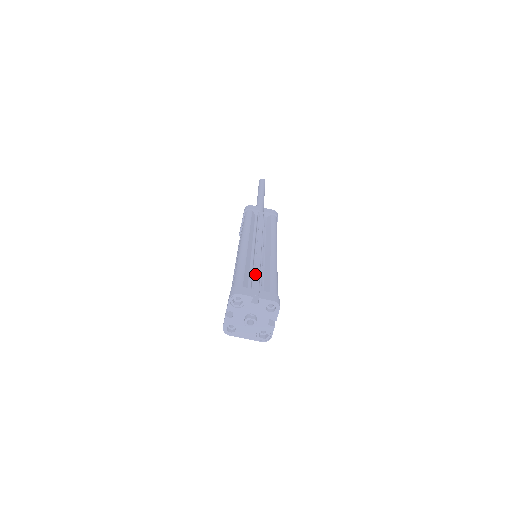
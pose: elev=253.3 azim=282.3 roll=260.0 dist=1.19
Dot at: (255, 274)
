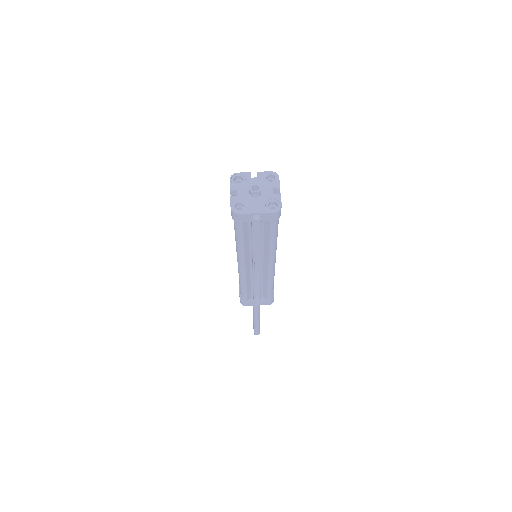
Dot at: occluded
